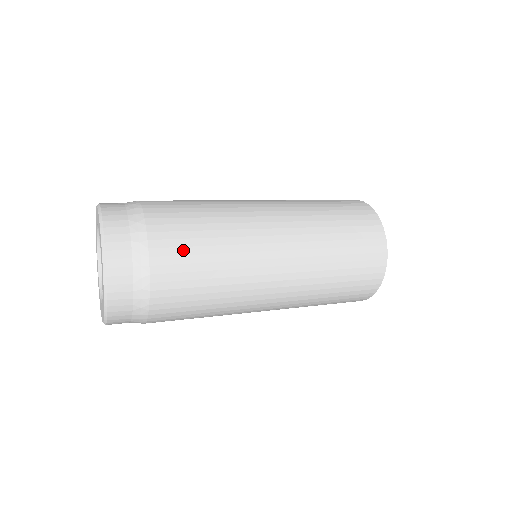
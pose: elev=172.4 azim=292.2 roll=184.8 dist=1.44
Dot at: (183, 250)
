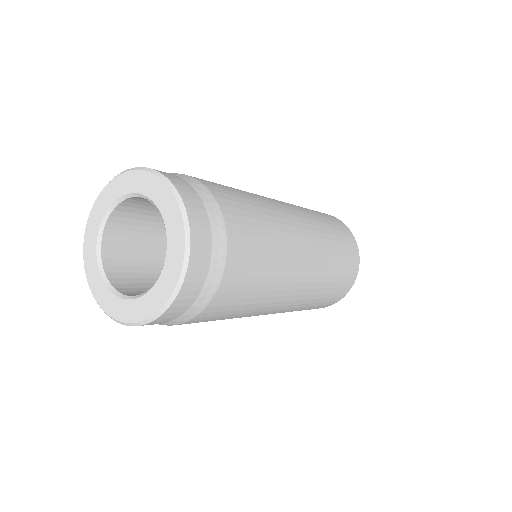
Dot at: (239, 294)
